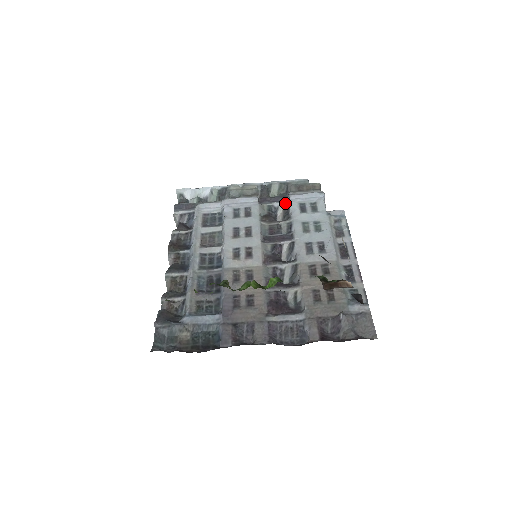
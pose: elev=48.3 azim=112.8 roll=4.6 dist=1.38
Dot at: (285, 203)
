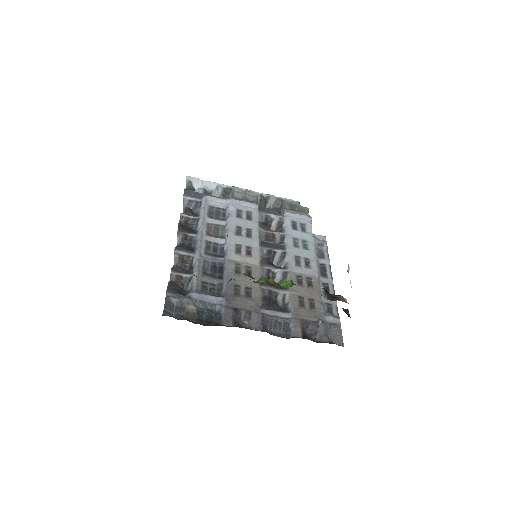
Dot at: (280, 217)
